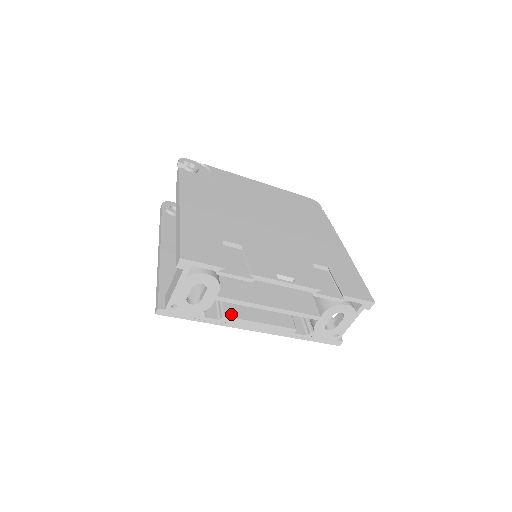
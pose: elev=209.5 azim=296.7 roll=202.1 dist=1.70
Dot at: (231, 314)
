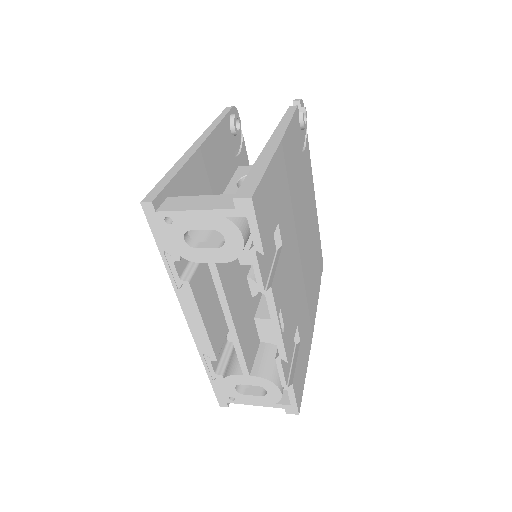
Dot at: (195, 287)
